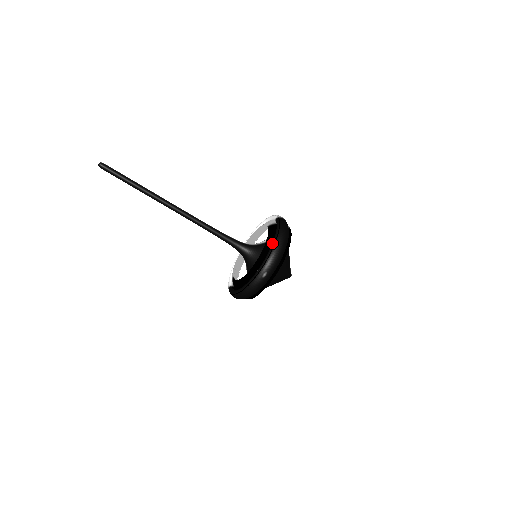
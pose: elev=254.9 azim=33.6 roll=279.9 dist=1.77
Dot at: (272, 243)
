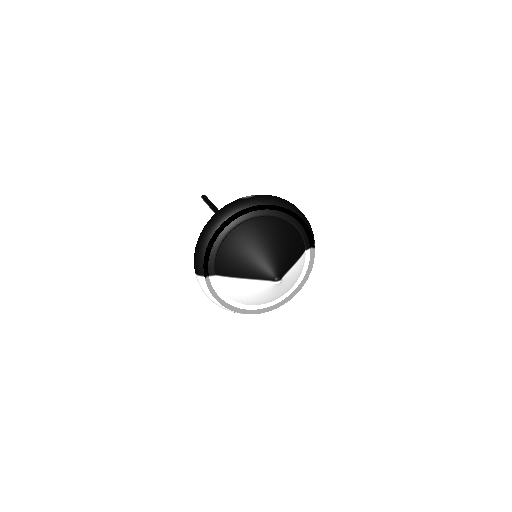
Dot at: occluded
